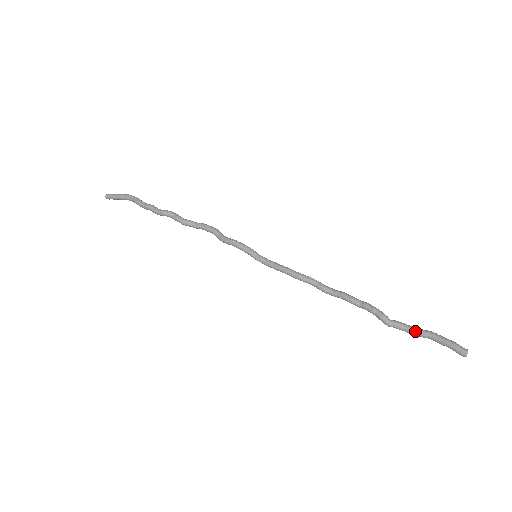
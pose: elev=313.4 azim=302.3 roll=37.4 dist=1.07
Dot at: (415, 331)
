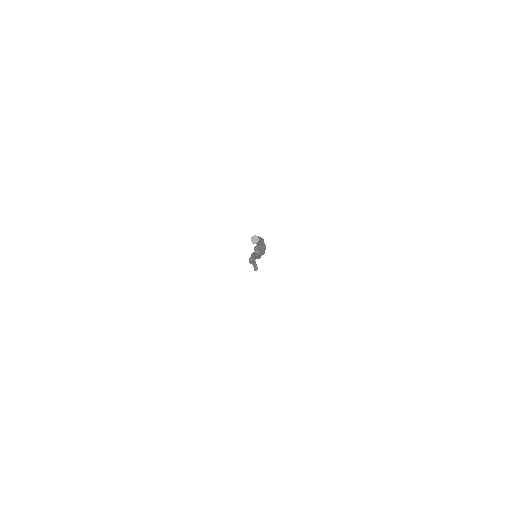
Dot at: occluded
